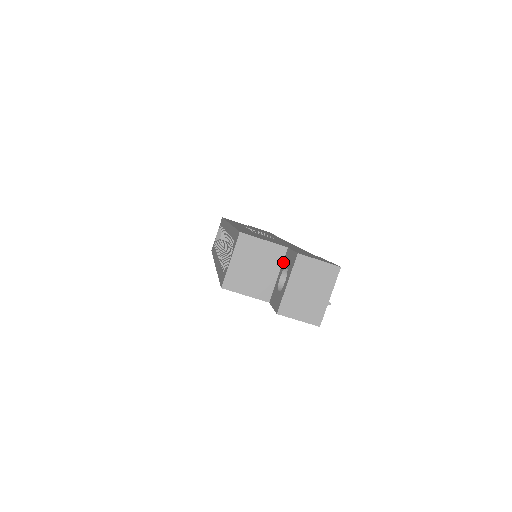
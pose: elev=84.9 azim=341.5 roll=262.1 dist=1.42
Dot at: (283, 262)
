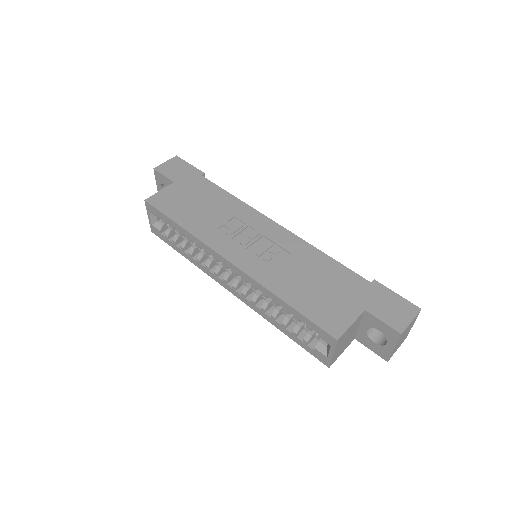
Dot at: (364, 320)
